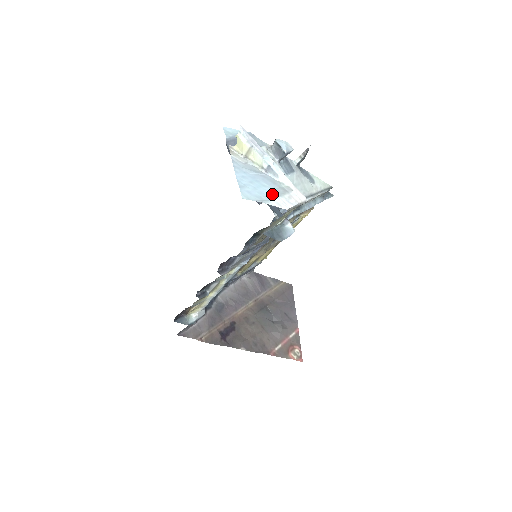
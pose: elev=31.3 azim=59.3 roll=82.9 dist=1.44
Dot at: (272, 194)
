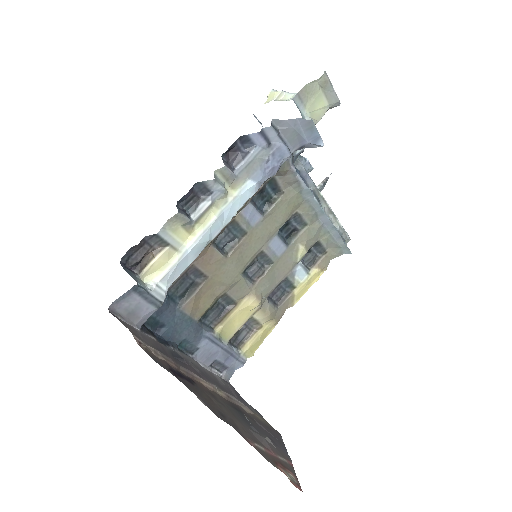
Dot at: occluded
